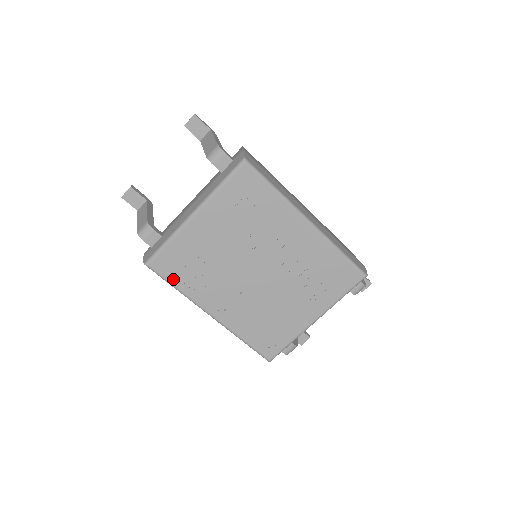
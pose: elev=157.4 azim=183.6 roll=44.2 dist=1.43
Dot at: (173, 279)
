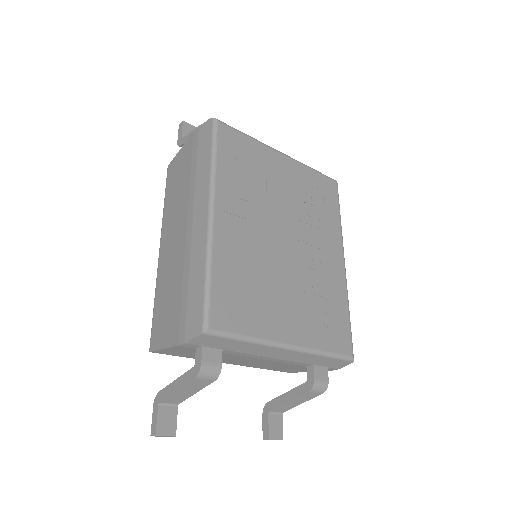
Dot at: (222, 151)
